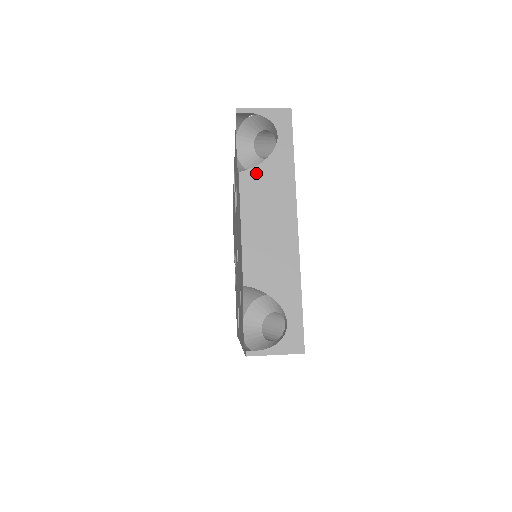
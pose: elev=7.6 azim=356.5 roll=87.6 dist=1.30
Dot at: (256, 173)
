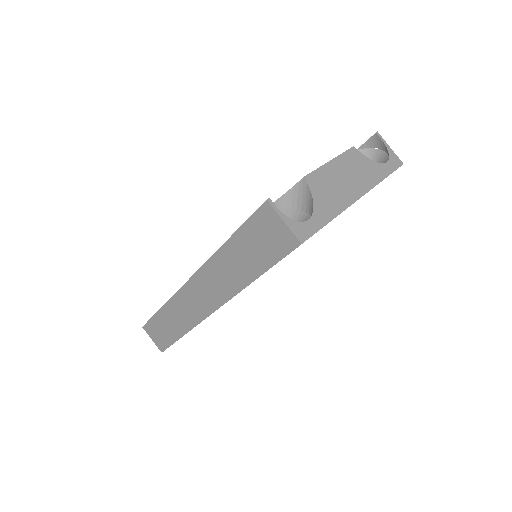
Dot at: (362, 157)
